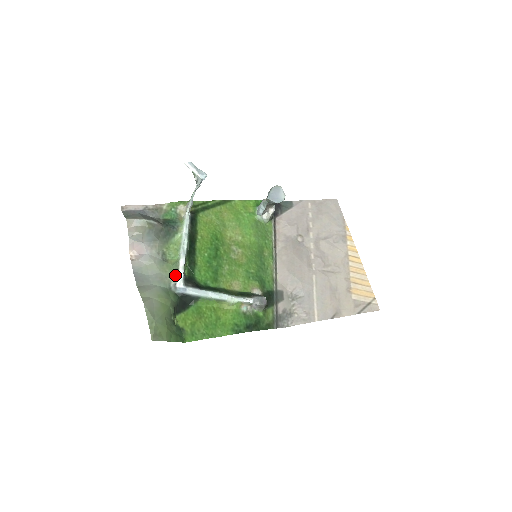
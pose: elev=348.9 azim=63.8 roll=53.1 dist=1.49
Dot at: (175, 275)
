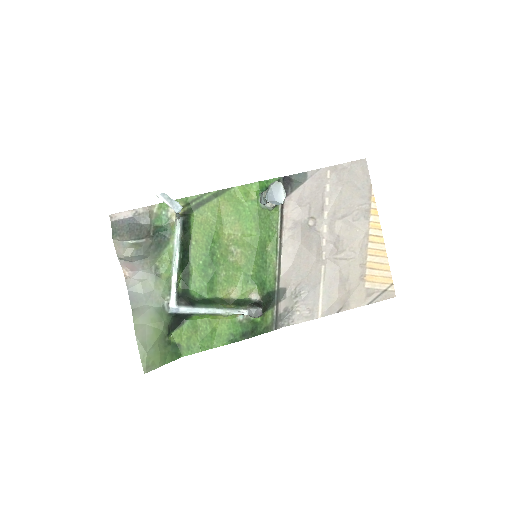
Dot at: (168, 294)
